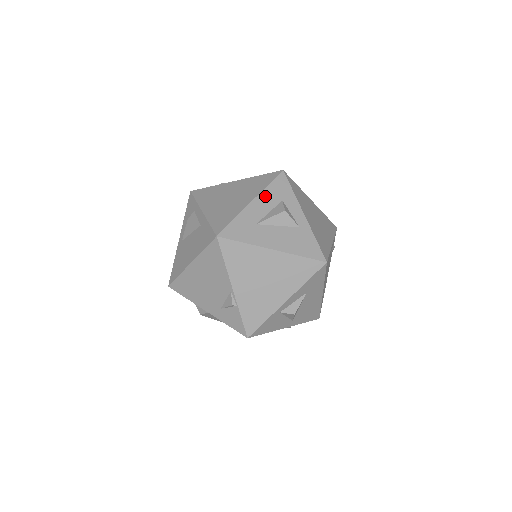
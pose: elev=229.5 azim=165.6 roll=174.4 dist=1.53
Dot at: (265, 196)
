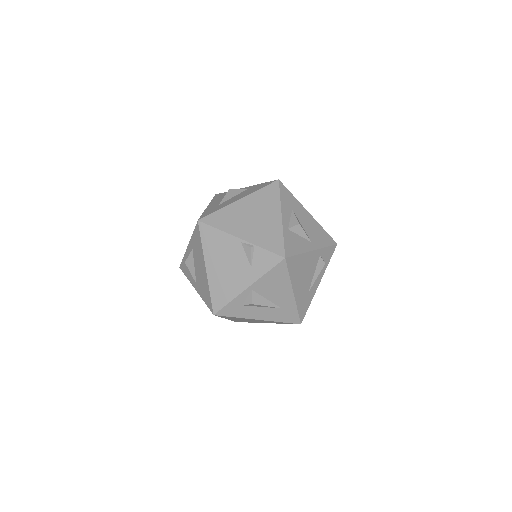
Dot at: (214, 201)
